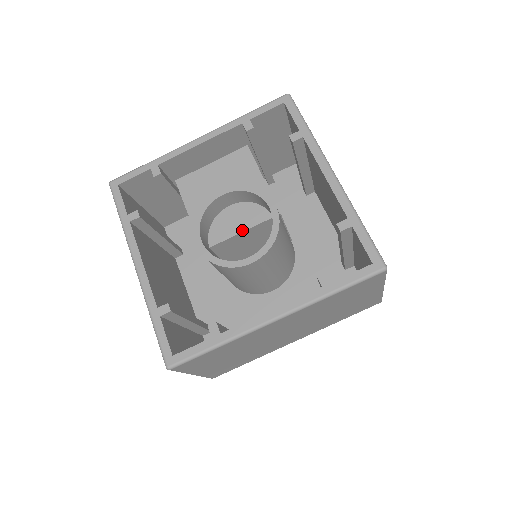
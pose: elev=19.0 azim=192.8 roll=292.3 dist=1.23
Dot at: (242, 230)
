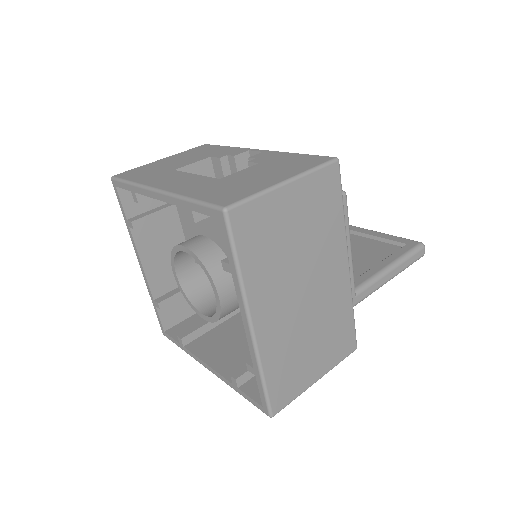
Dot at: occluded
